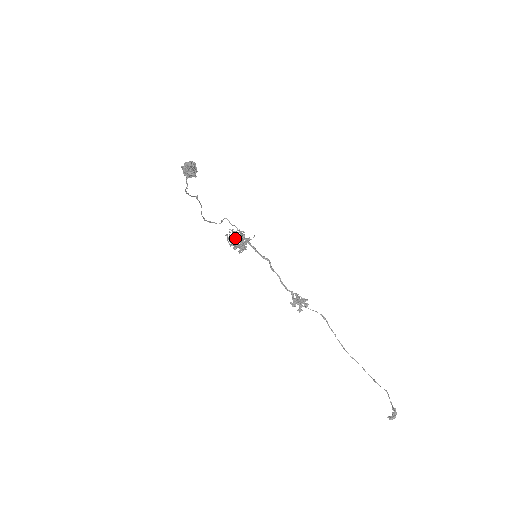
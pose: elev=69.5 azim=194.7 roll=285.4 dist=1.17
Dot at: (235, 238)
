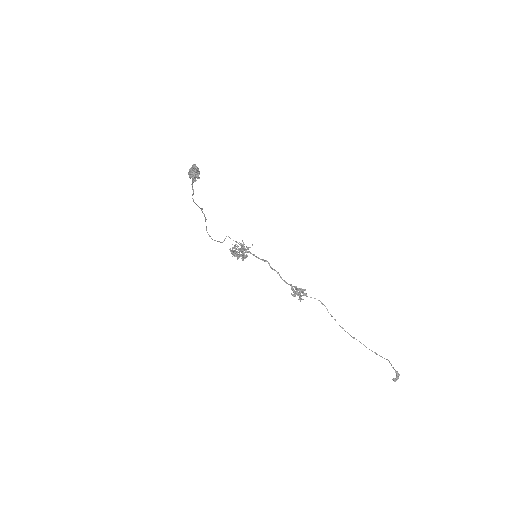
Dot at: (237, 251)
